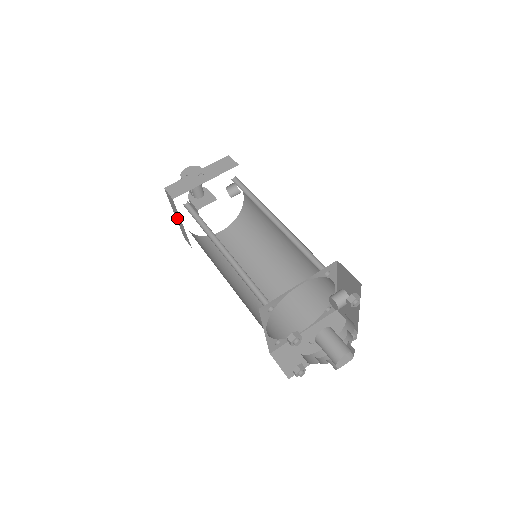
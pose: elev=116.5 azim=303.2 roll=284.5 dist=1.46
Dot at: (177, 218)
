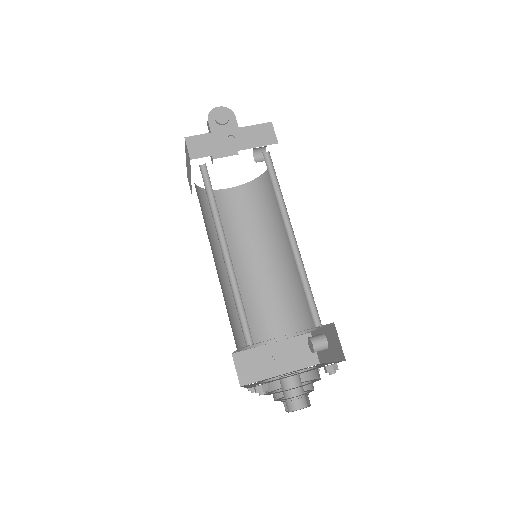
Dot at: (187, 165)
